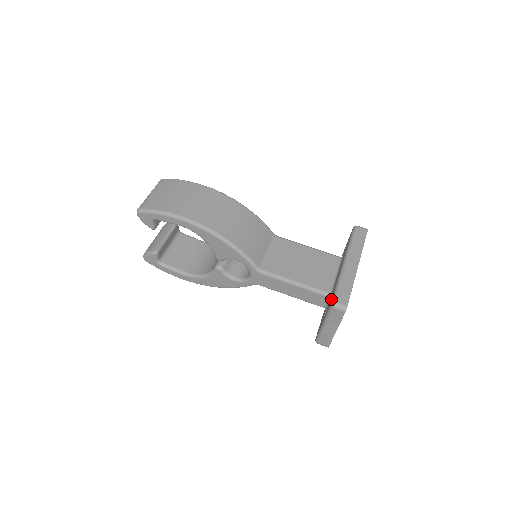
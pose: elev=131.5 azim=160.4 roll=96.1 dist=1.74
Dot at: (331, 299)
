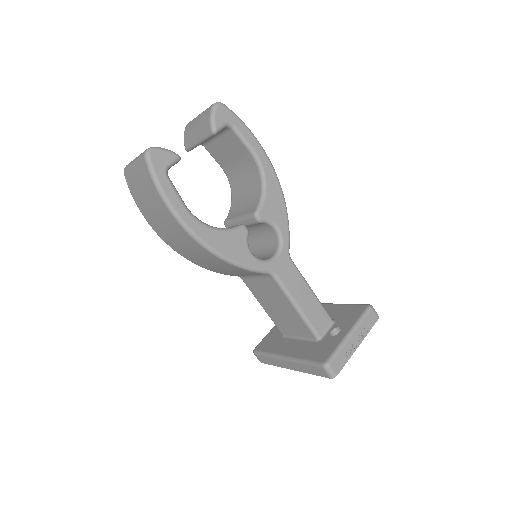
Dot at: (362, 306)
